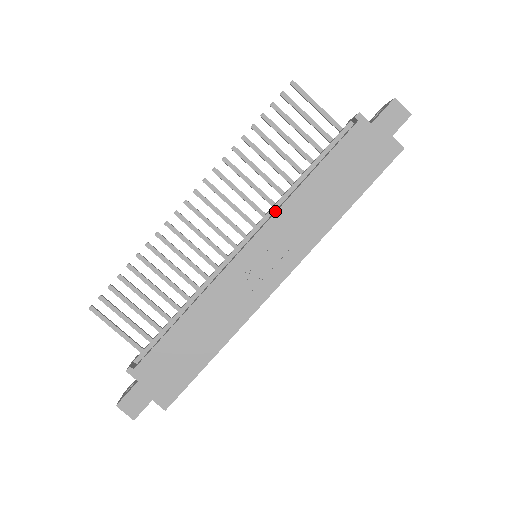
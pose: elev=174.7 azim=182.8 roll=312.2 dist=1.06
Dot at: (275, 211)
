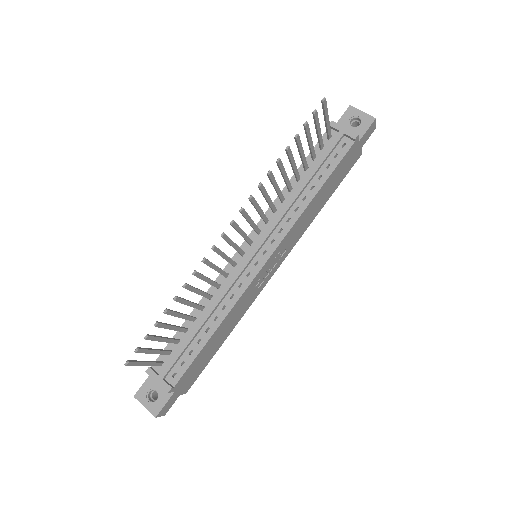
Dot at: (286, 224)
